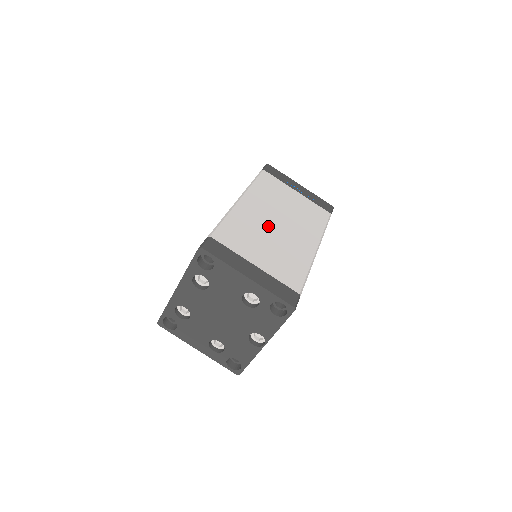
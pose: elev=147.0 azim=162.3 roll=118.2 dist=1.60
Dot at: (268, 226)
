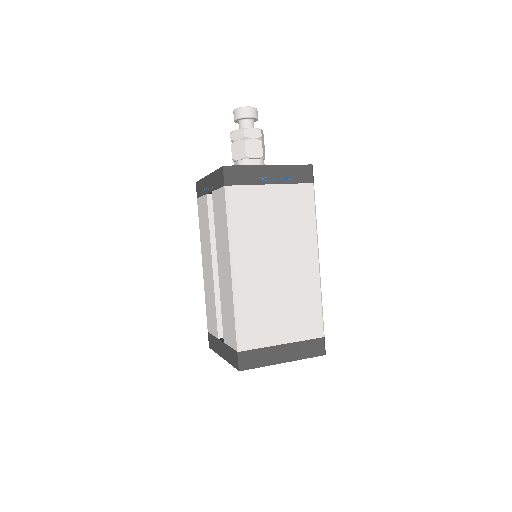
Dot at: (271, 281)
